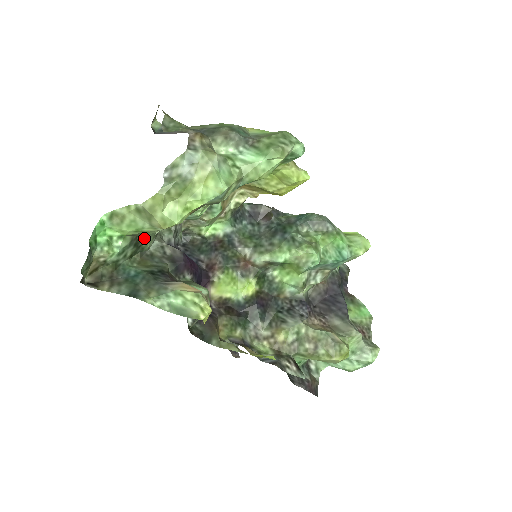
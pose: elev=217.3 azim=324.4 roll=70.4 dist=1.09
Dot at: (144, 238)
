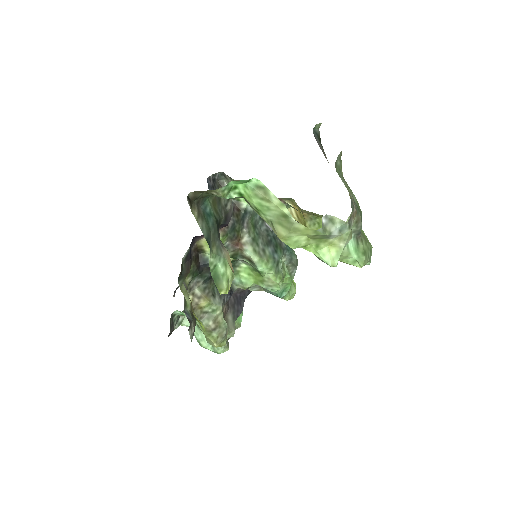
Dot at: occluded
